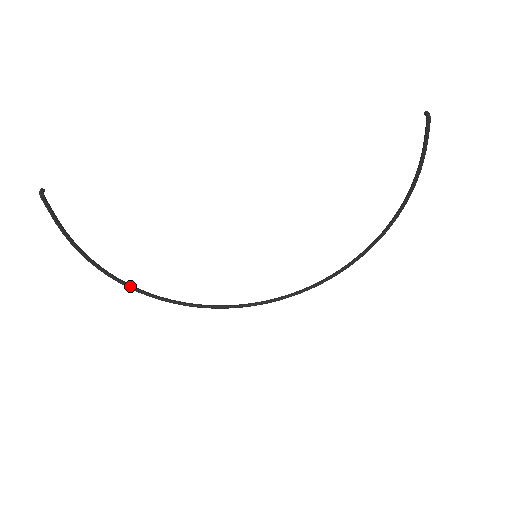
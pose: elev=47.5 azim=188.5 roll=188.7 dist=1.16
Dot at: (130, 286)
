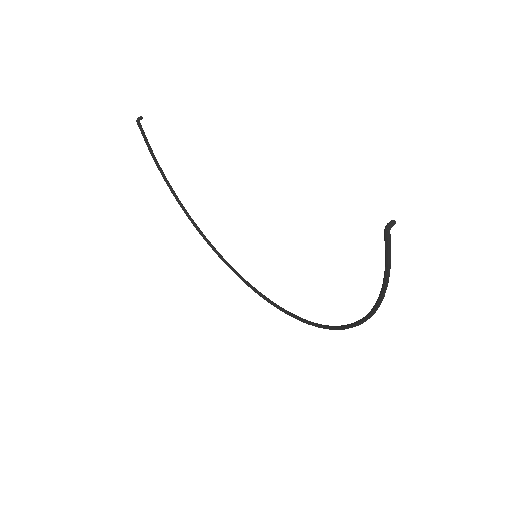
Dot at: (188, 216)
